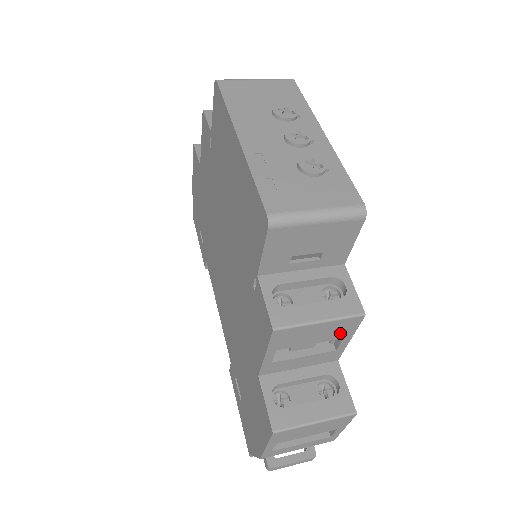
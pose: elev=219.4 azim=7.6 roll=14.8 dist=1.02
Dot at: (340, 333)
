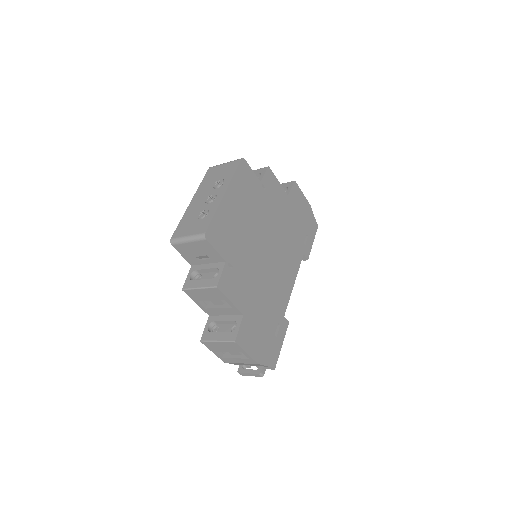
Dot at: (219, 296)
